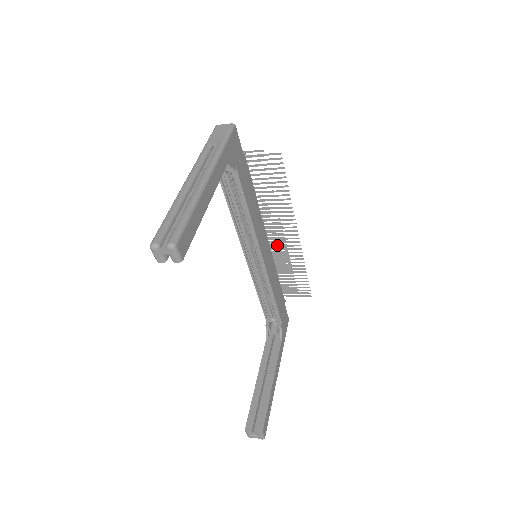
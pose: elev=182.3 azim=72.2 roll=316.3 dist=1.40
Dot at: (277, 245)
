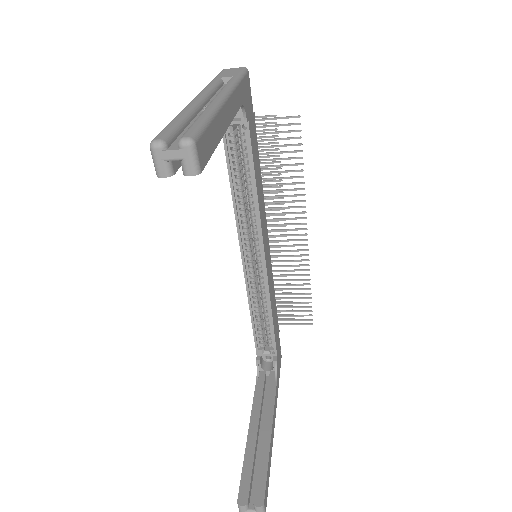
Dot at: (278, 250)
